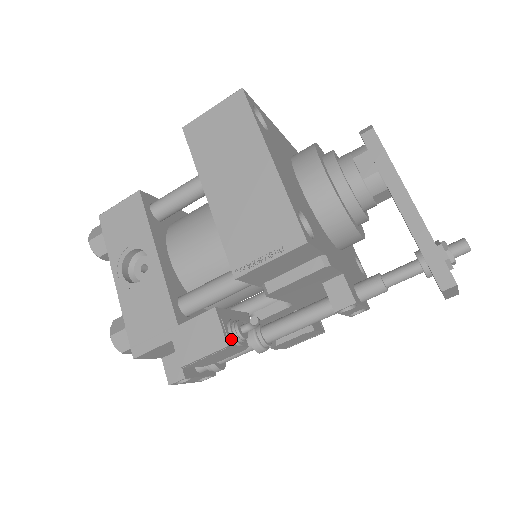
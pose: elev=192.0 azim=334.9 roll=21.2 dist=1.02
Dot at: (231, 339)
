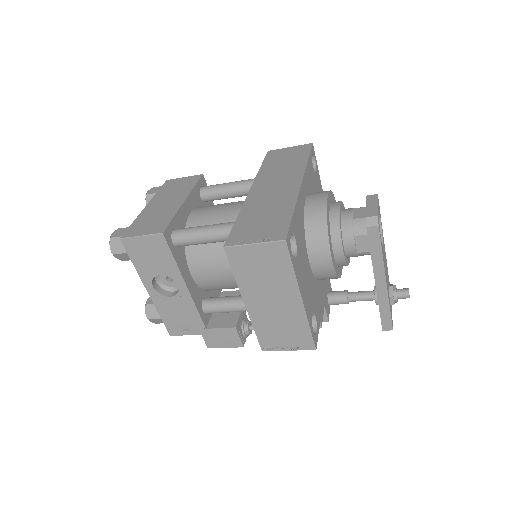
Dot at: (244, 338)
